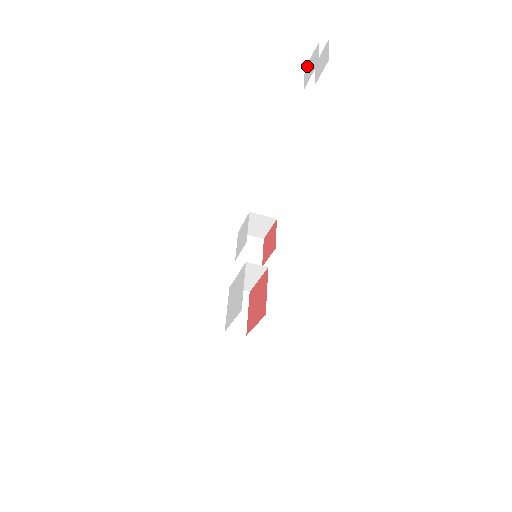
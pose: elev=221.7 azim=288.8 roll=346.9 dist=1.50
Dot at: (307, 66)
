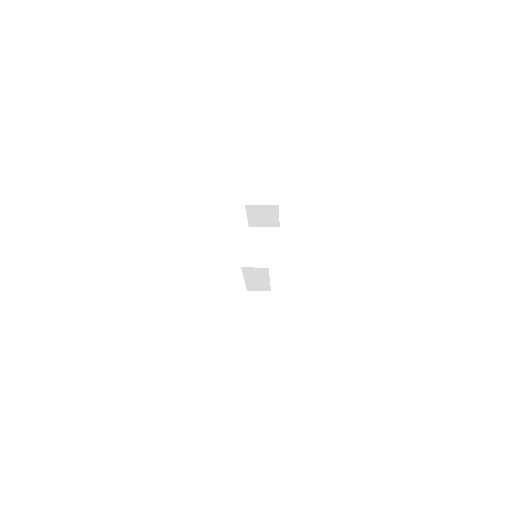
Dot at: occluded
